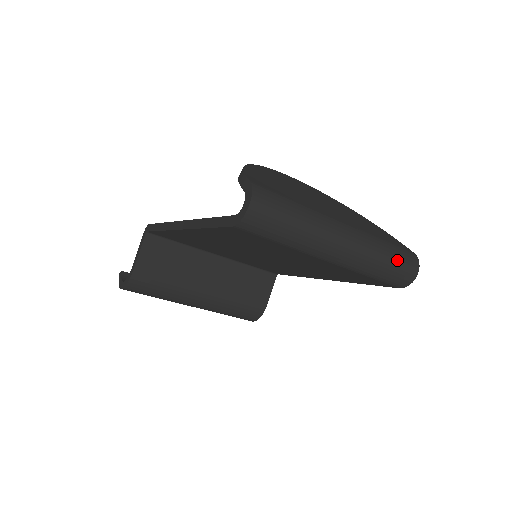
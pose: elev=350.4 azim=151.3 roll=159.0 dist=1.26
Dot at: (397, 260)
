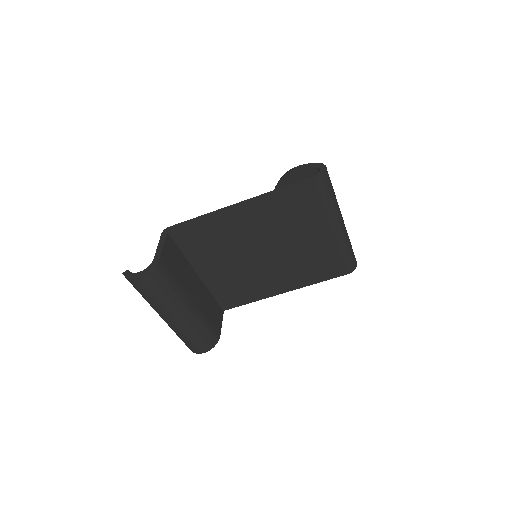
Dot at: occluded
